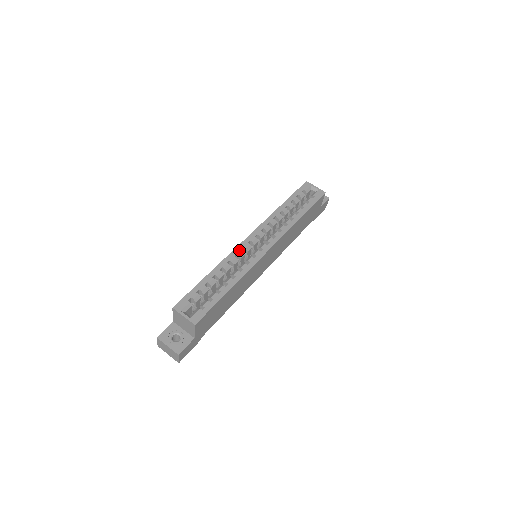
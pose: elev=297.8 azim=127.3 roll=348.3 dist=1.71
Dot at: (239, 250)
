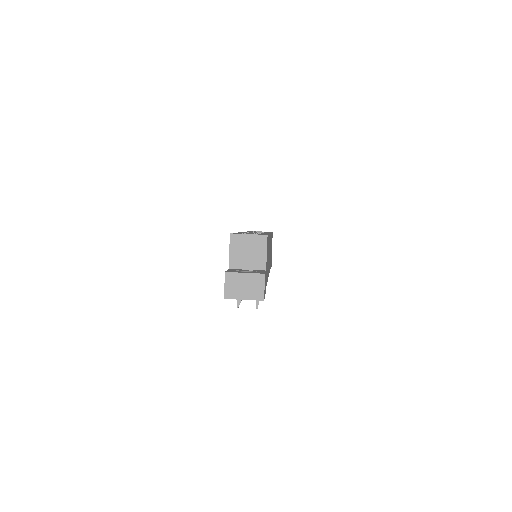
Dot at: occluded
